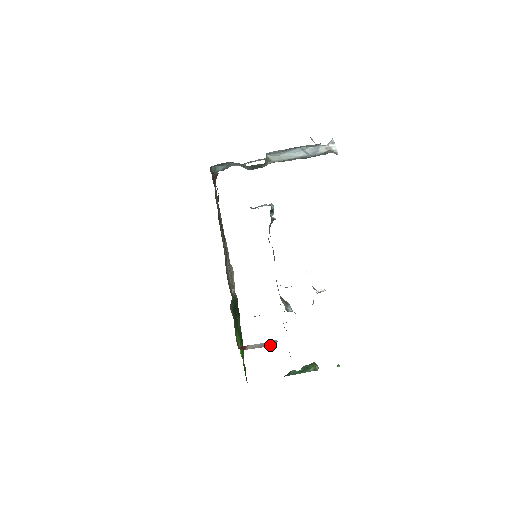
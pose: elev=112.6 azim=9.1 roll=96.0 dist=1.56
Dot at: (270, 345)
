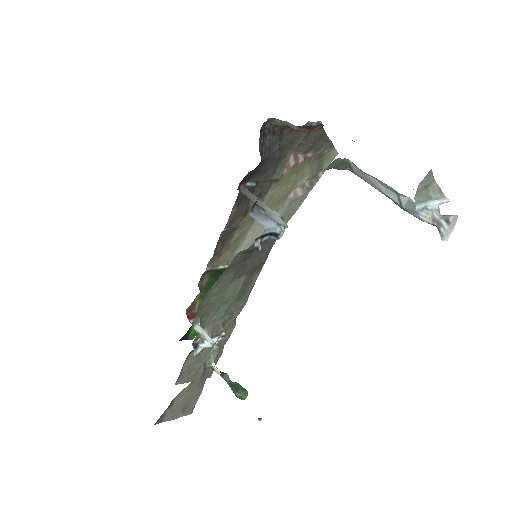
Dot at: occluded
